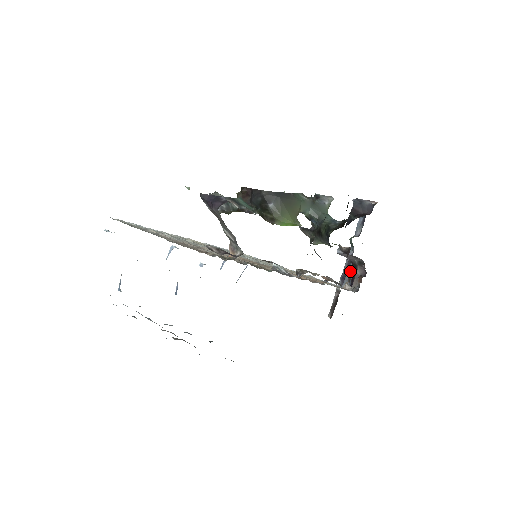
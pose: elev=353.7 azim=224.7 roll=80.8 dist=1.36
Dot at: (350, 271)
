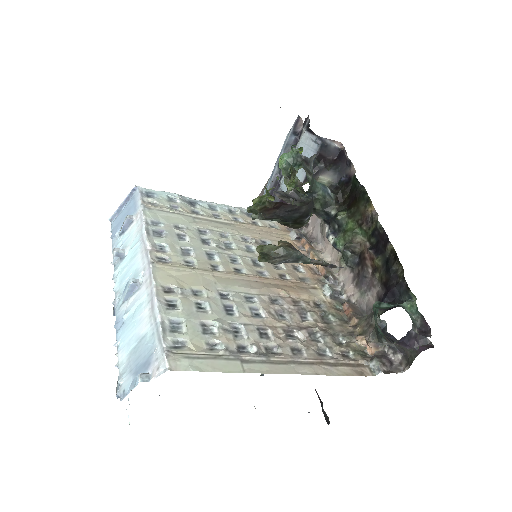
Dot at: occluded
